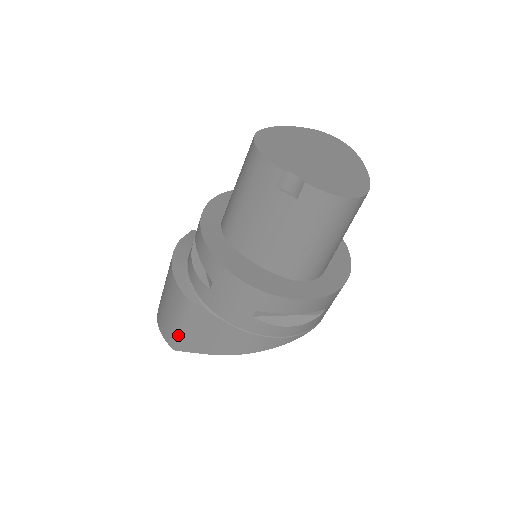
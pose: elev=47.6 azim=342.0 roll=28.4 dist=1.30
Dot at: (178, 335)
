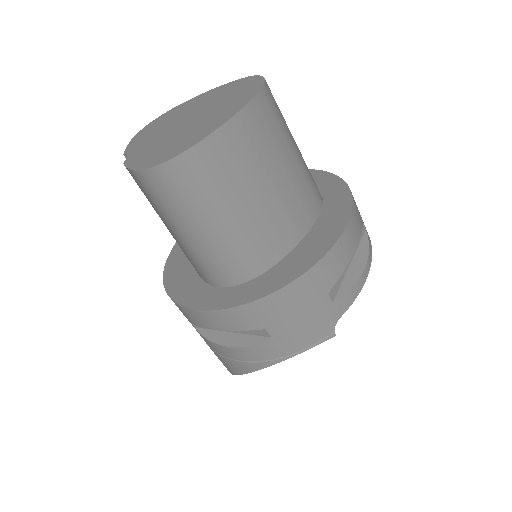
Dot at: occluded
